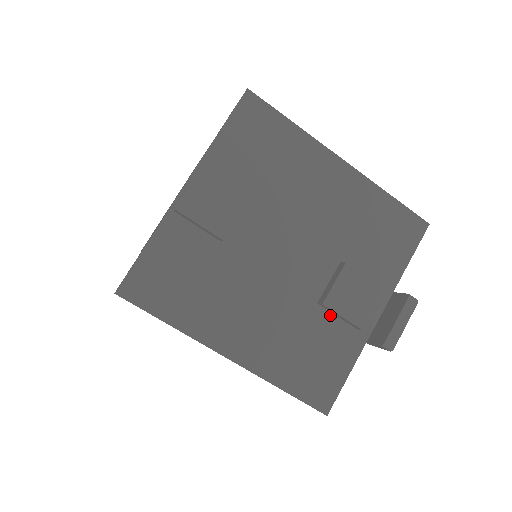
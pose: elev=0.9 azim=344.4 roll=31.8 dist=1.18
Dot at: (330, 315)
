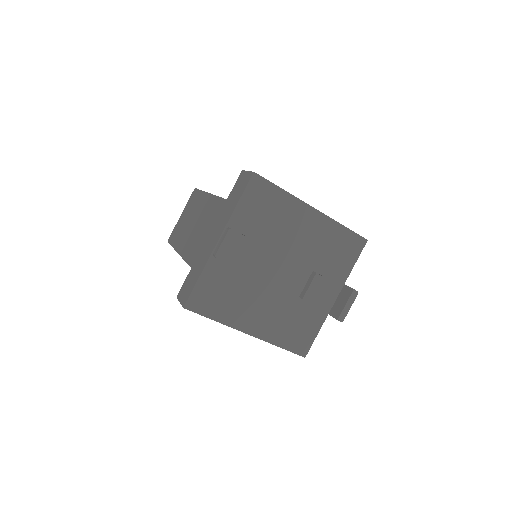
Dot at: (307, 303)
